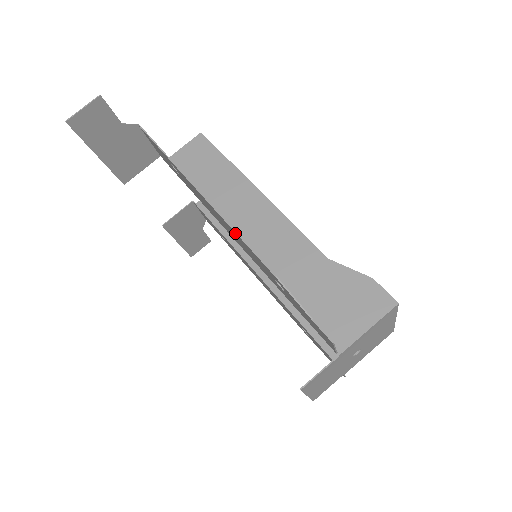
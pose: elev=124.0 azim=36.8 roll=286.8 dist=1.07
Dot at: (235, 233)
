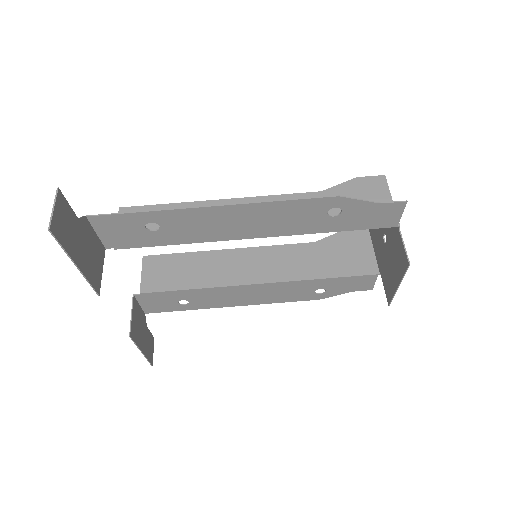
Dot at: (275, 204)
